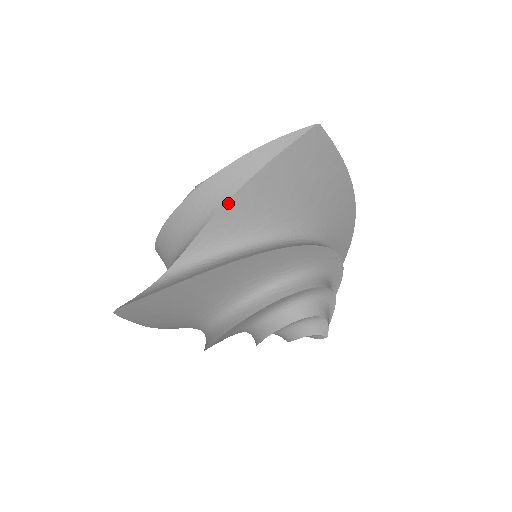
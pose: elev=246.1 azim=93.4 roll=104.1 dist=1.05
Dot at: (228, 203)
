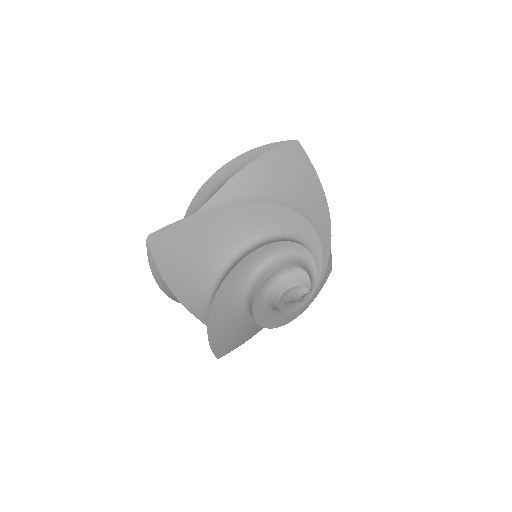
Dot at: (237, 175)
